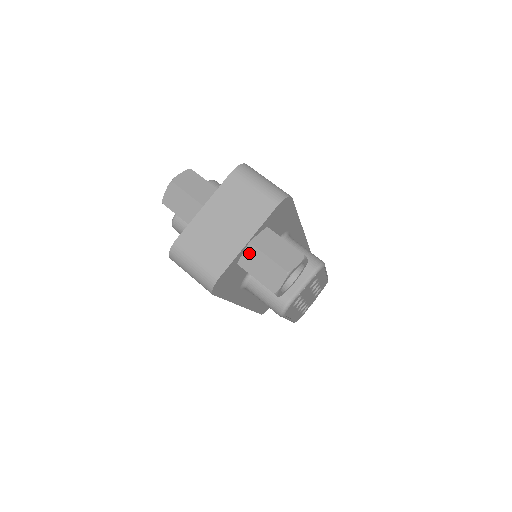
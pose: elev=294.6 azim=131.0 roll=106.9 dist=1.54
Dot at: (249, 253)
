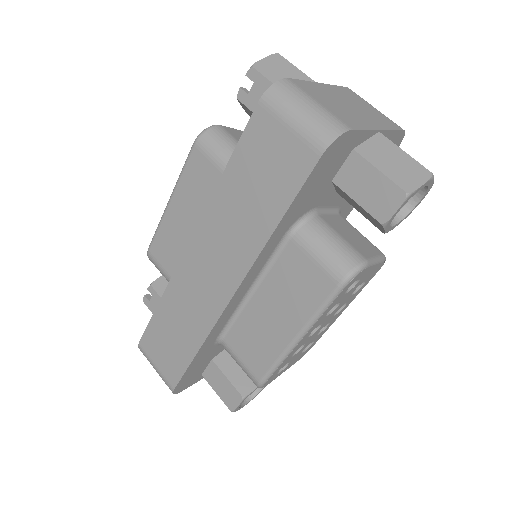
Dot at: (376, 142)
